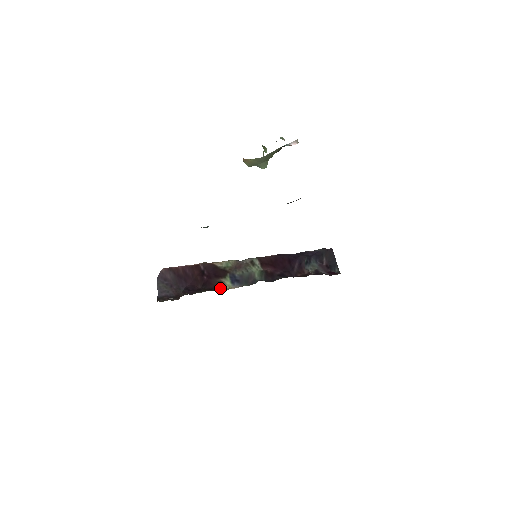
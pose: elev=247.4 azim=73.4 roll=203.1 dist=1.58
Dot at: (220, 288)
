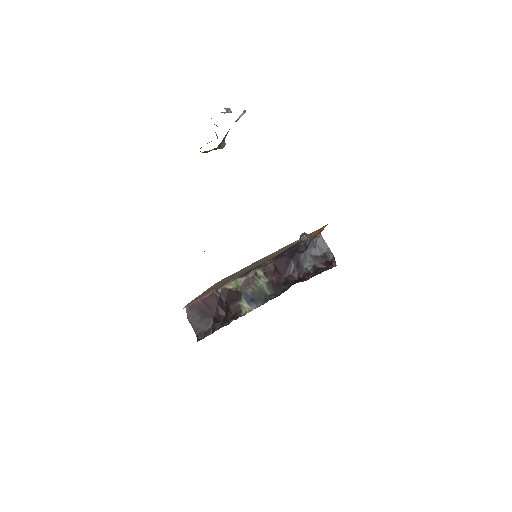
Dot at: (241, 313)
